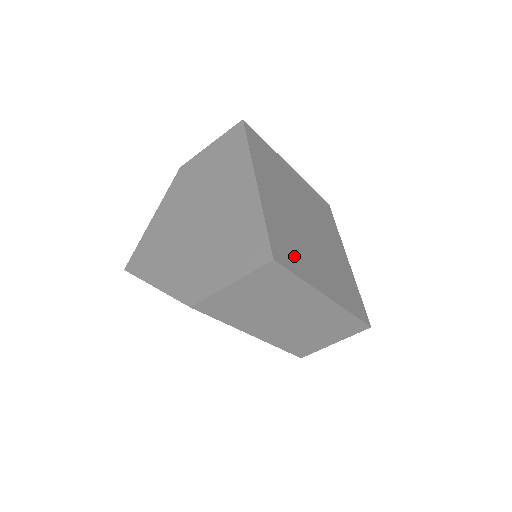
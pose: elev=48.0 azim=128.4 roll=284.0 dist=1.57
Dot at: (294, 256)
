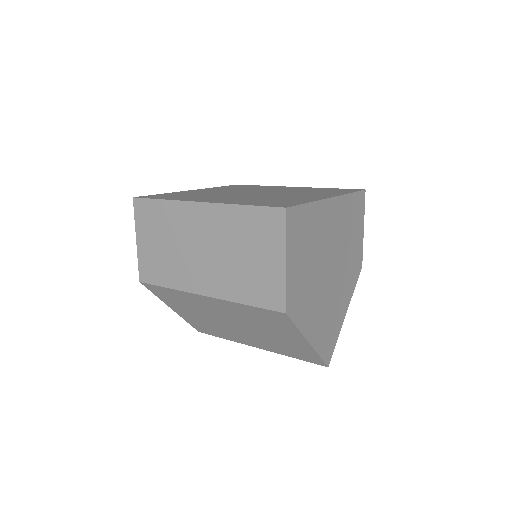
Dot at: (176, 197)
